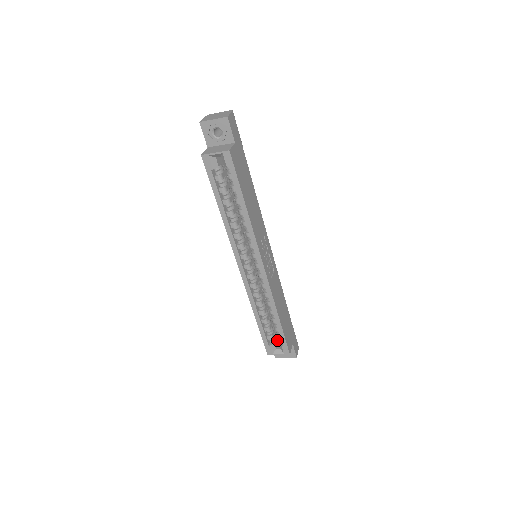
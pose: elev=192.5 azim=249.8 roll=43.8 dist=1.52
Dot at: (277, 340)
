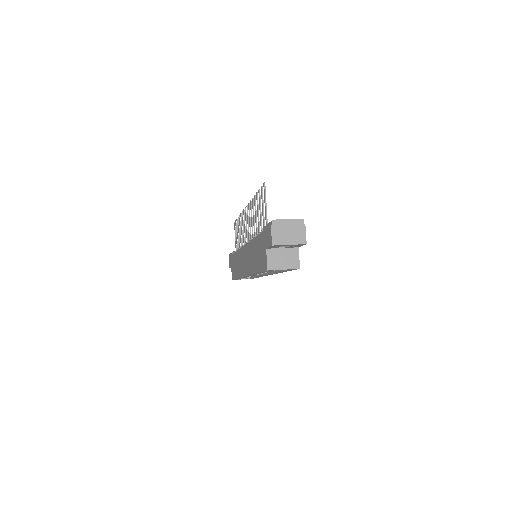
Dot at: occluded
